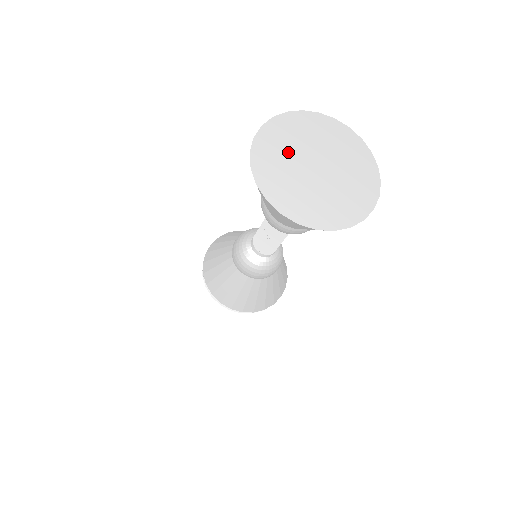
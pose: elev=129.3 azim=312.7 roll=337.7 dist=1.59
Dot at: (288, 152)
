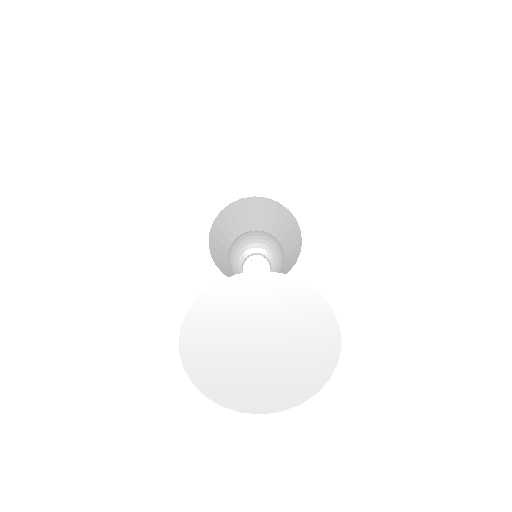
Dot at: (242, 316)
